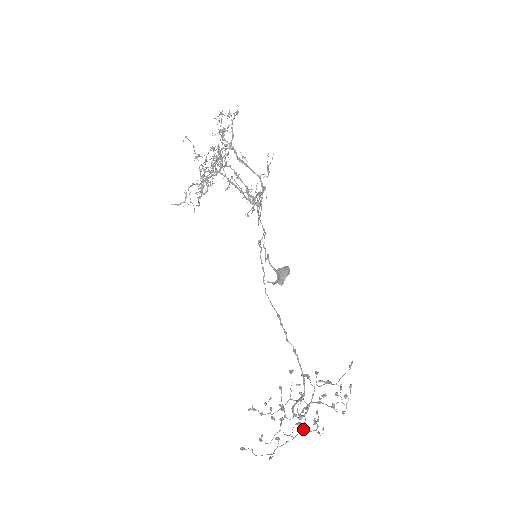
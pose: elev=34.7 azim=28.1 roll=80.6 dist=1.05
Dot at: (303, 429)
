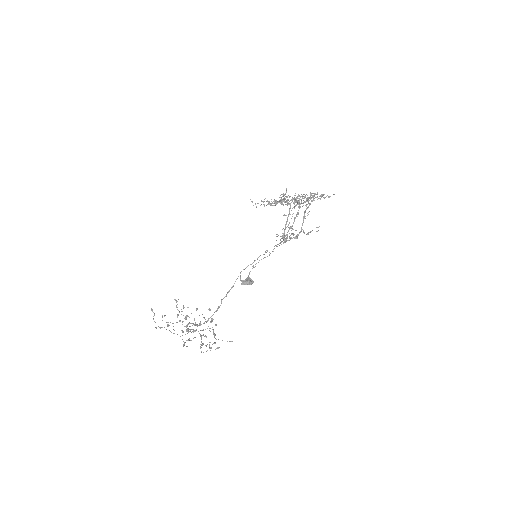
Dot at: (182, 335)
